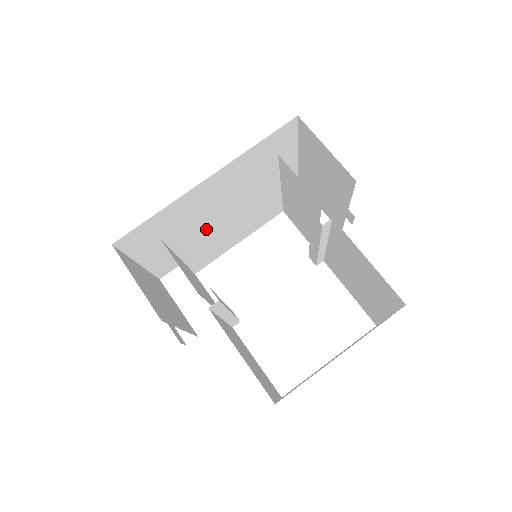
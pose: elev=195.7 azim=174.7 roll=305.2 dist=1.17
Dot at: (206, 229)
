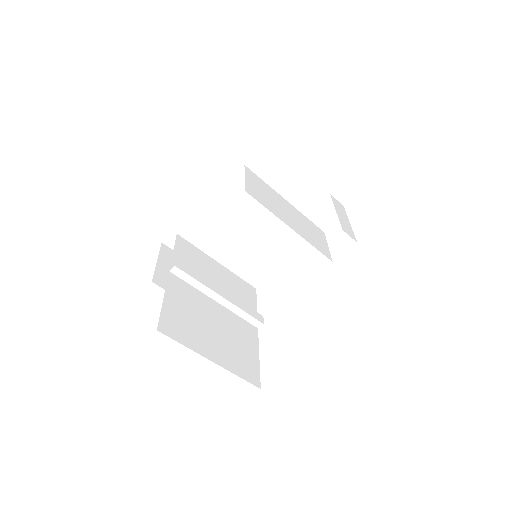
Dot at: (225, 236)
